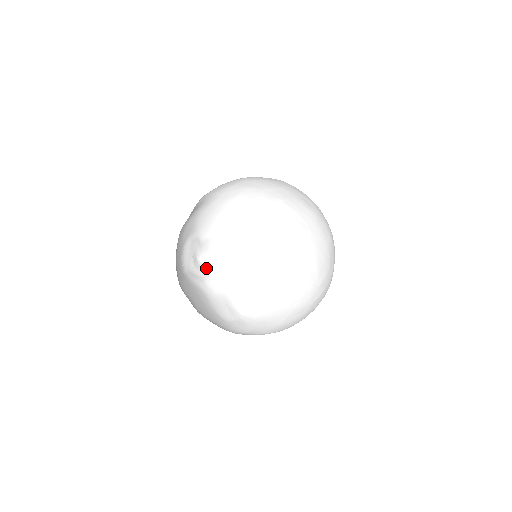
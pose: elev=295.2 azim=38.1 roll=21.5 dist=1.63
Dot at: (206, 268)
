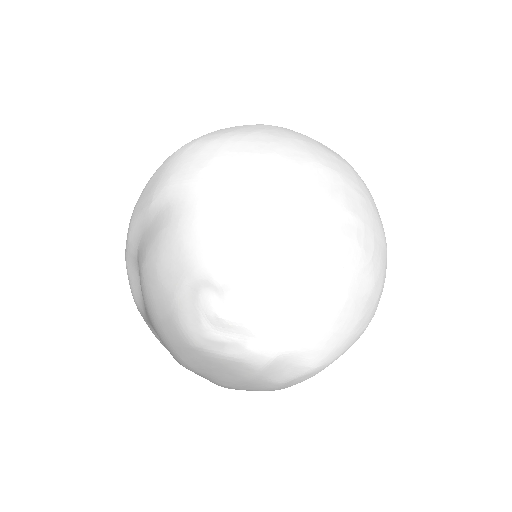
Dot at: (247, 327)
